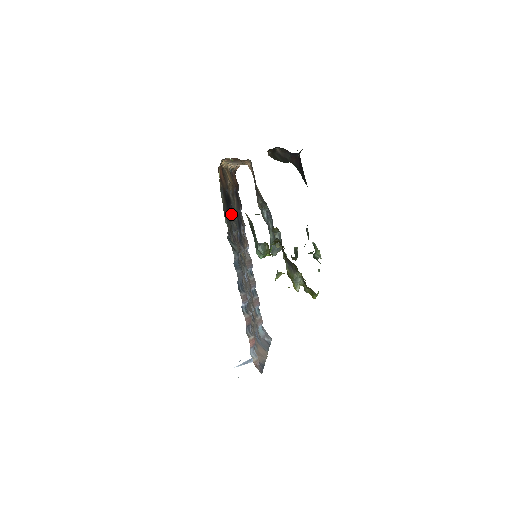
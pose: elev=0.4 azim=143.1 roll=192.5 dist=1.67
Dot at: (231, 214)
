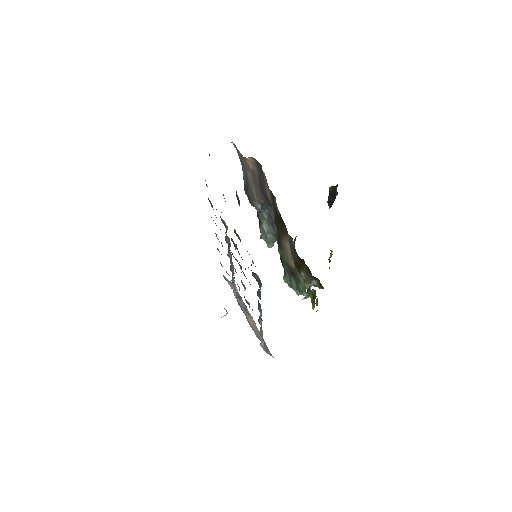
Dot at: occluded
